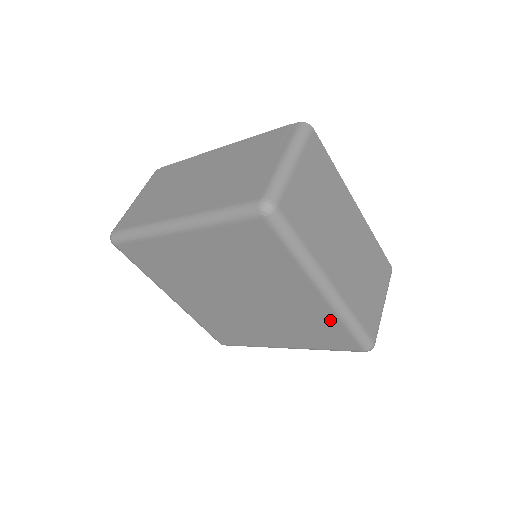
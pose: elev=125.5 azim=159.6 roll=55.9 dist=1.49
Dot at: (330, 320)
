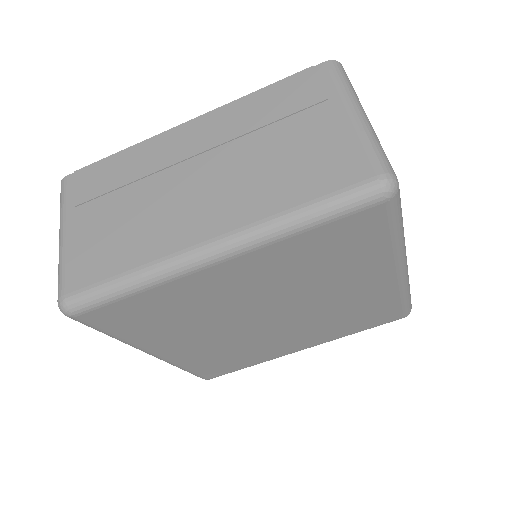
Dot at: (388, 299)
